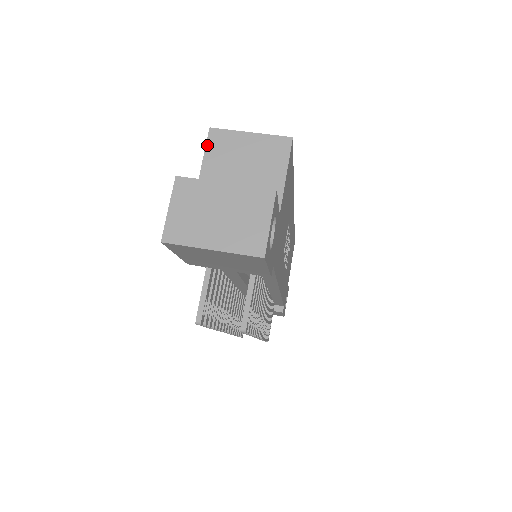
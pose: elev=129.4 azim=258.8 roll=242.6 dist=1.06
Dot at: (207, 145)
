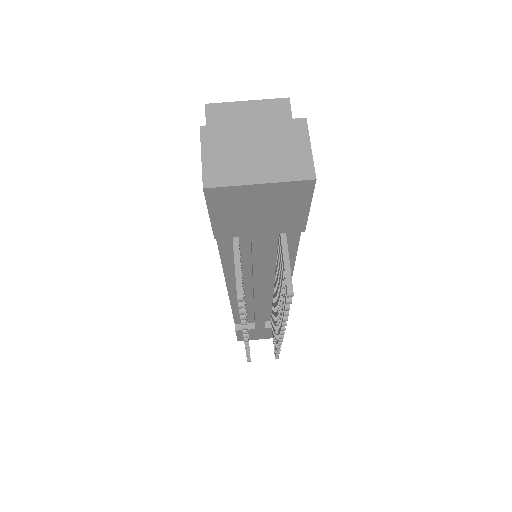
Dot at: (207, 119)
